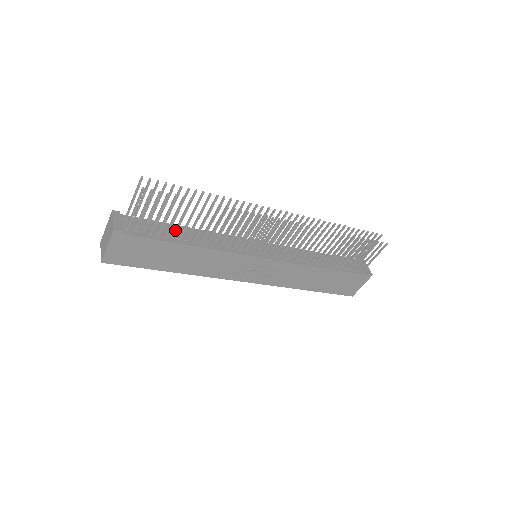
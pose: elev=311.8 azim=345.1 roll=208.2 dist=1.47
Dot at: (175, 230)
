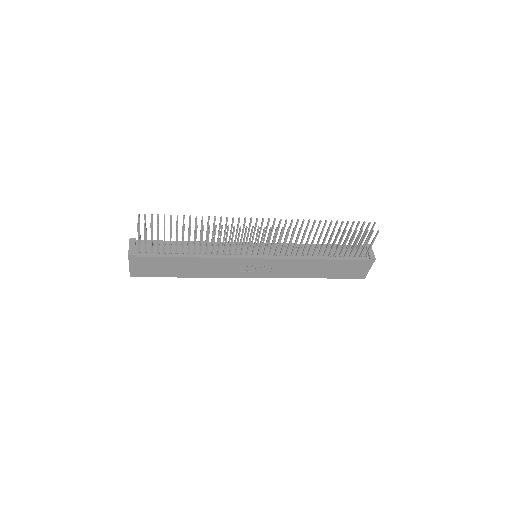
Dot at: occluded
